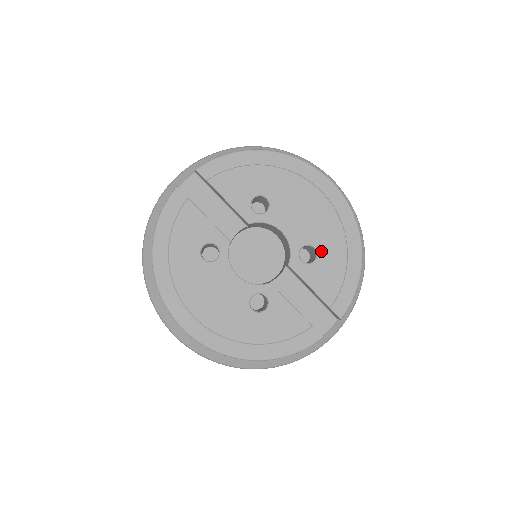
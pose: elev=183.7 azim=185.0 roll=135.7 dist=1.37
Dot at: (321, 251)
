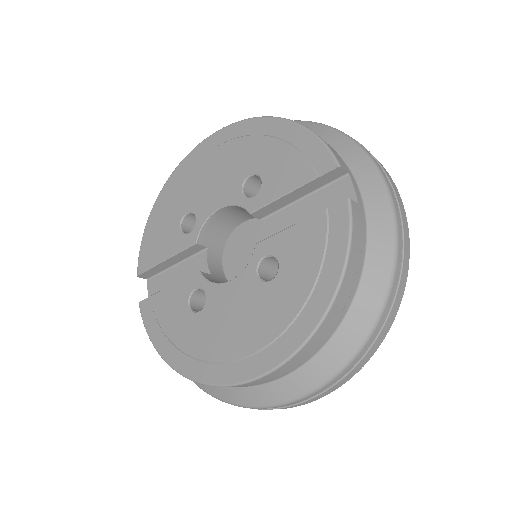
Dot at: (256, 169)
